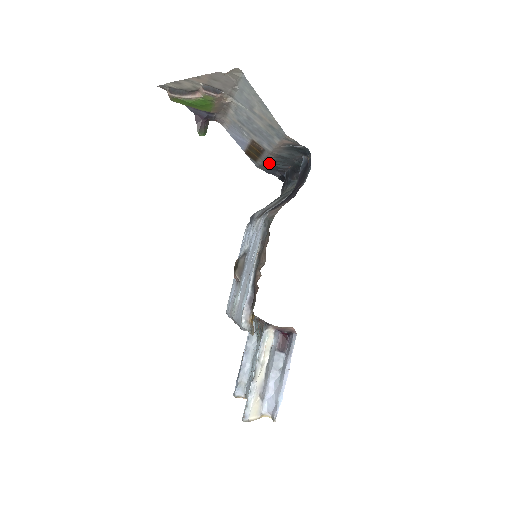
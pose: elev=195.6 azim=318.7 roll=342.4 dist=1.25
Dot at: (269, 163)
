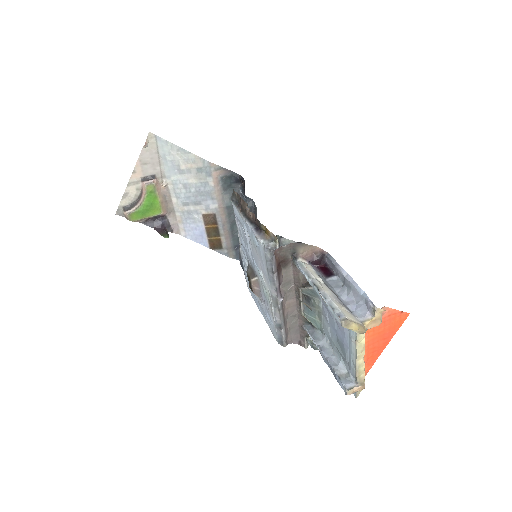
Dot at: (230, 236)
